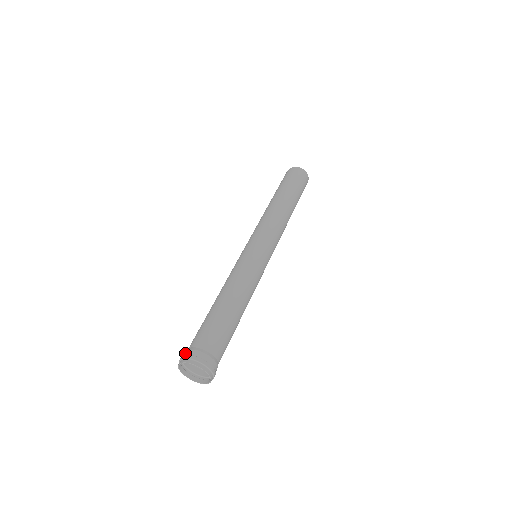
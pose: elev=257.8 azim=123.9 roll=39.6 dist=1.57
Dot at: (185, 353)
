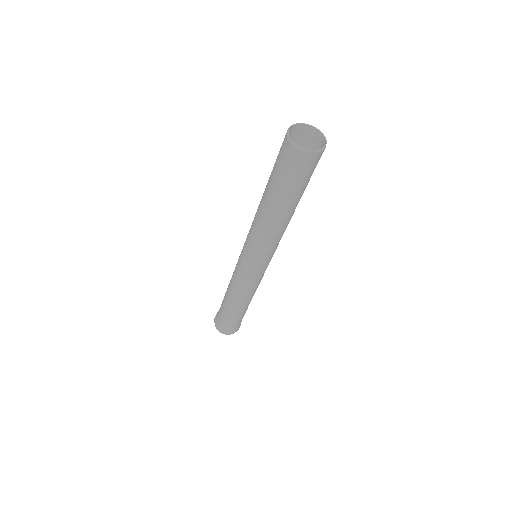
Dot at: (216, 320)
